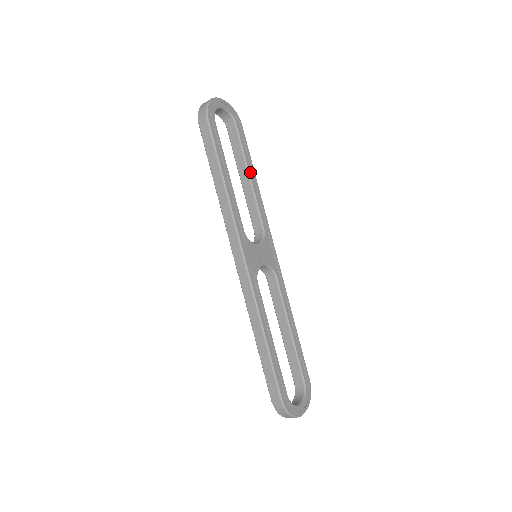
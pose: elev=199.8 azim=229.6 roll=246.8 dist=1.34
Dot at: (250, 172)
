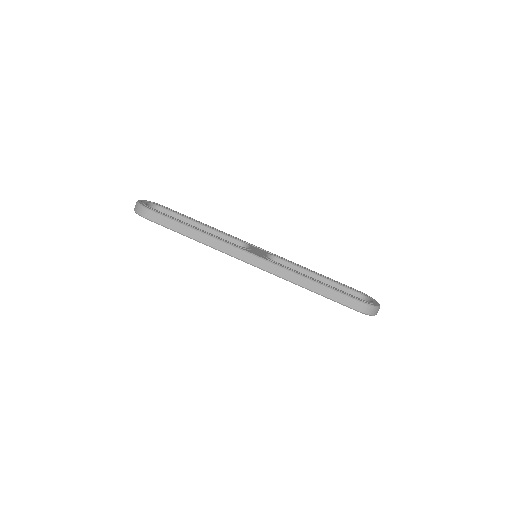
Dot at: (199, 223)
